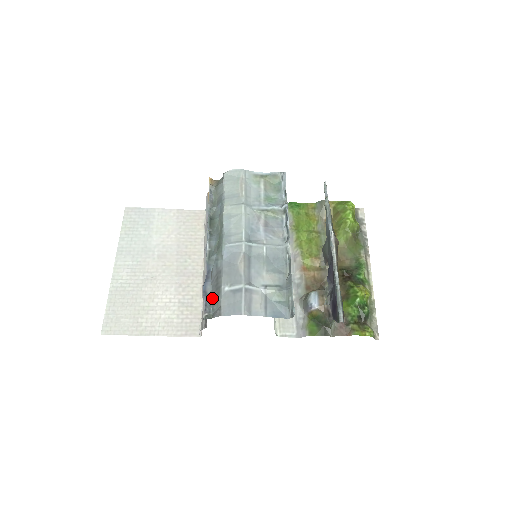
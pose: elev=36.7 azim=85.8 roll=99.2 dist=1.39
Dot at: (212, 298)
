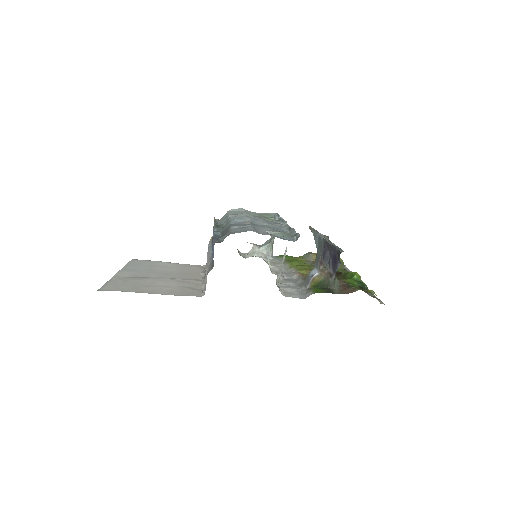
Dot at: (221, 236)
